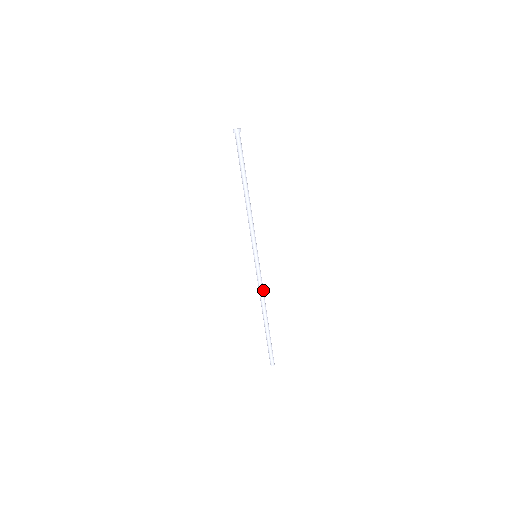
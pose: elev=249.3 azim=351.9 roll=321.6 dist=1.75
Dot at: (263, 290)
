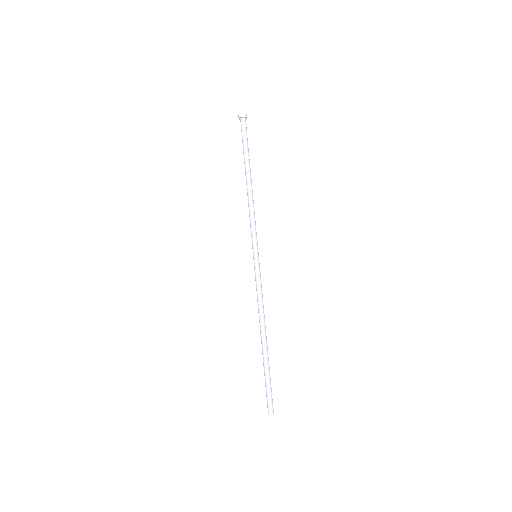
Dot at: (262, 301)
